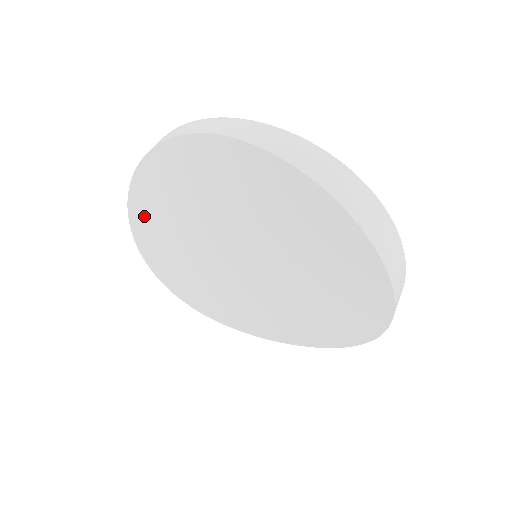
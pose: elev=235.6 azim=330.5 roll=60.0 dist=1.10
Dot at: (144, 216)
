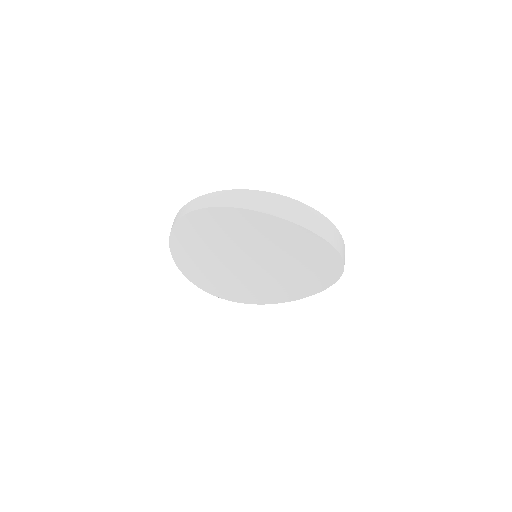
Dot at: (188, 267)
